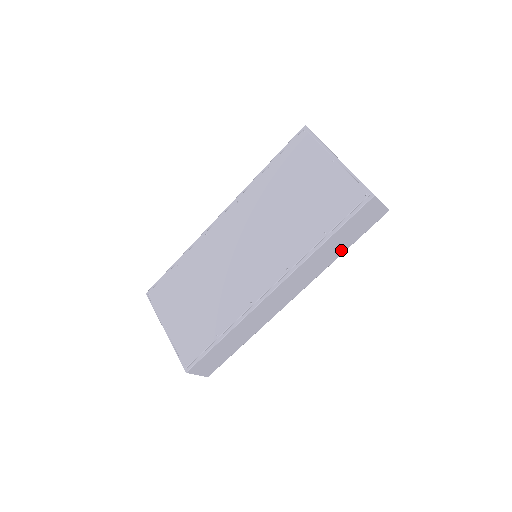
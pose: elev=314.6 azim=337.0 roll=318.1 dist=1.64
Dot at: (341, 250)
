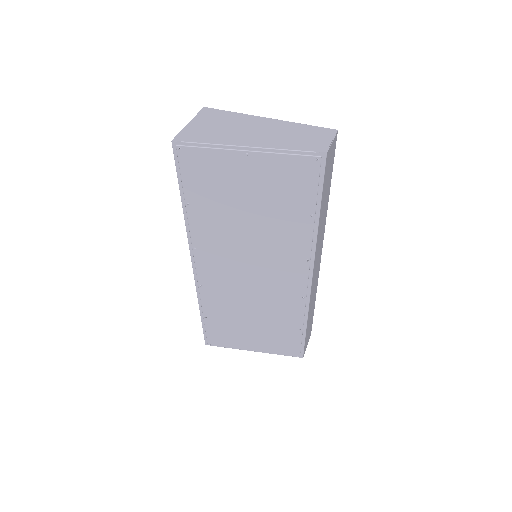
Dot at: (327, 197)
